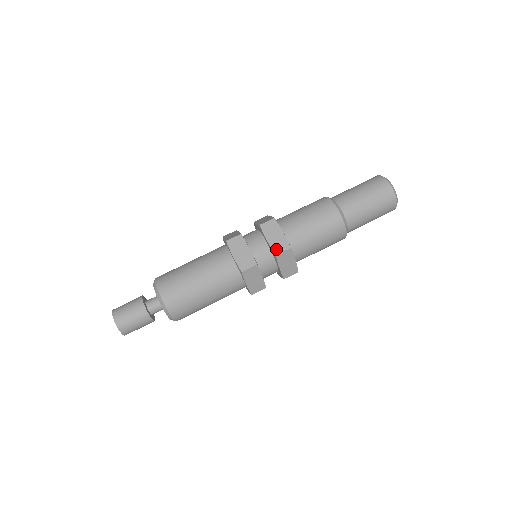
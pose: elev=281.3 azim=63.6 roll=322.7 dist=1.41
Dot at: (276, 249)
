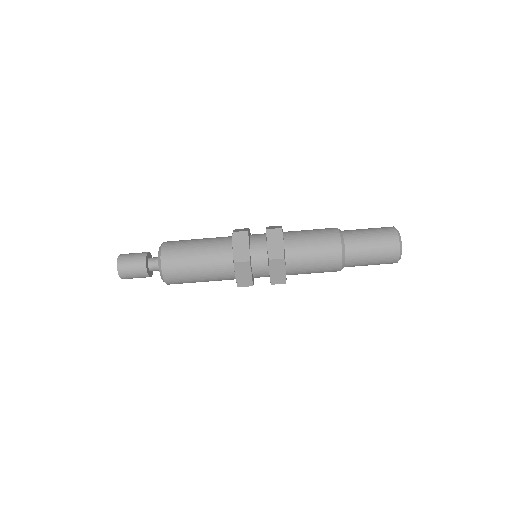
Dot at: (274, 281)
